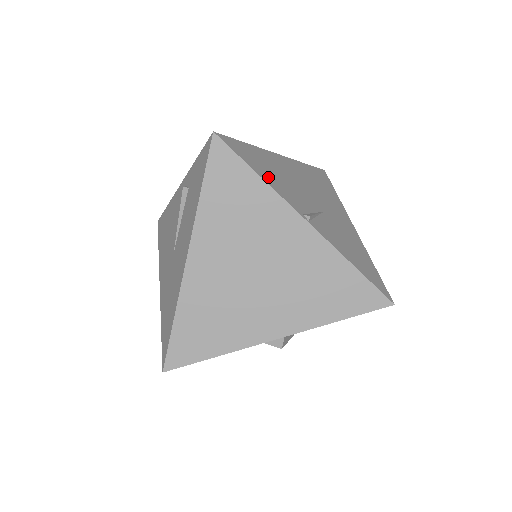
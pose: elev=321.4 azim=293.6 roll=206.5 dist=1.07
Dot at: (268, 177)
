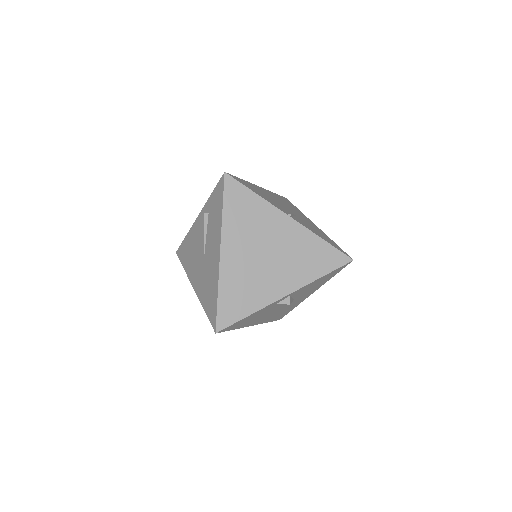
Dot at: (261, 195)
